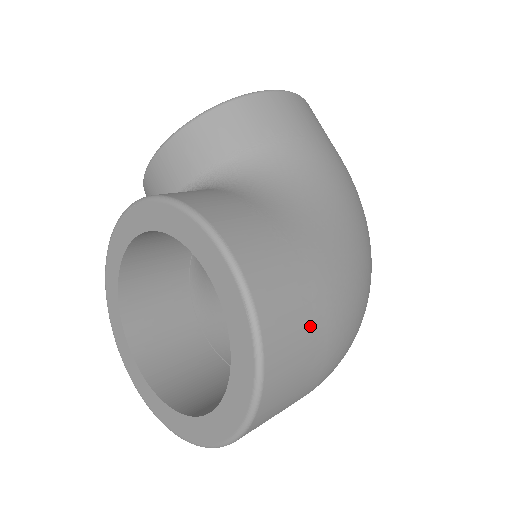
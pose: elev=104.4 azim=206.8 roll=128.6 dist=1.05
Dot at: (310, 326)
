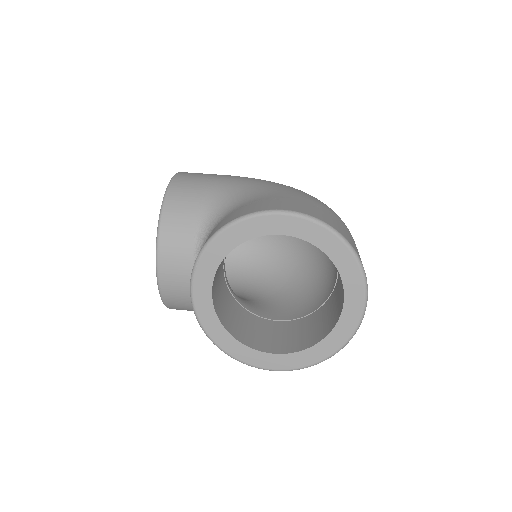
Dot at: (330, 215)
